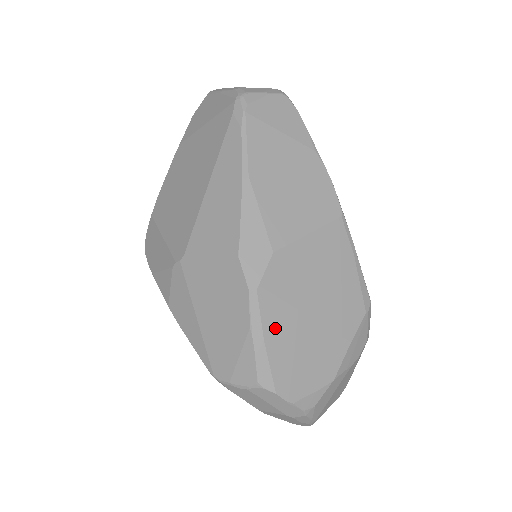
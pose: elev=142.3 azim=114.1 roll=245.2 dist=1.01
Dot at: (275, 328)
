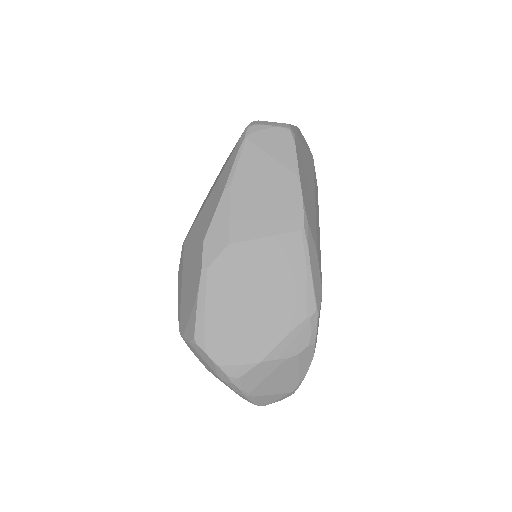
Dot at: (216, 302)
